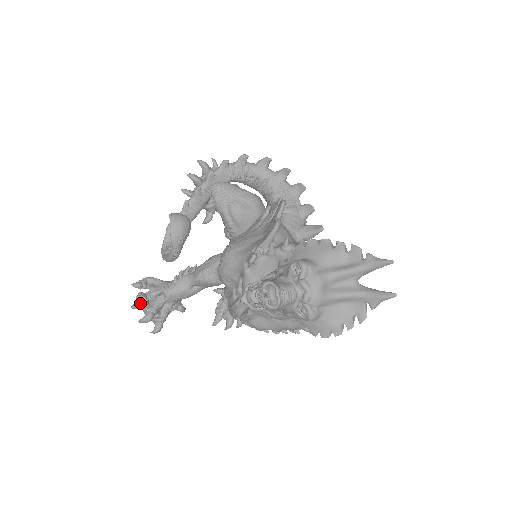
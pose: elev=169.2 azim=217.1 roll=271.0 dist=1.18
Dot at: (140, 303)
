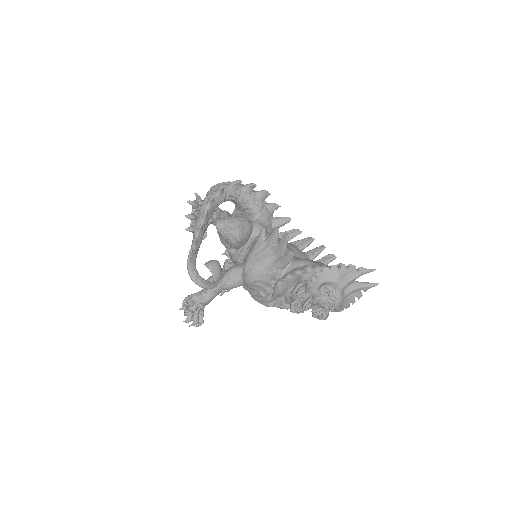
Dot at: (191, 318)
